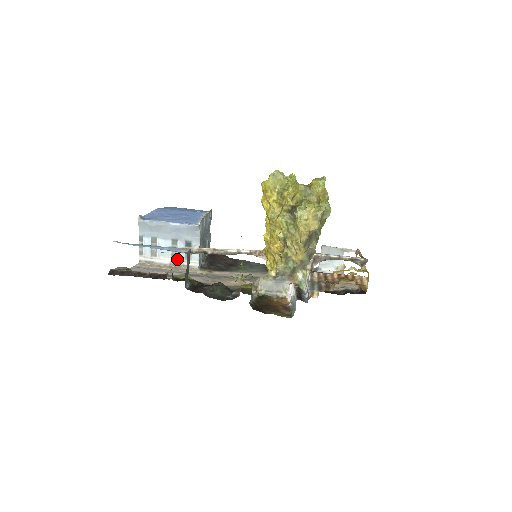
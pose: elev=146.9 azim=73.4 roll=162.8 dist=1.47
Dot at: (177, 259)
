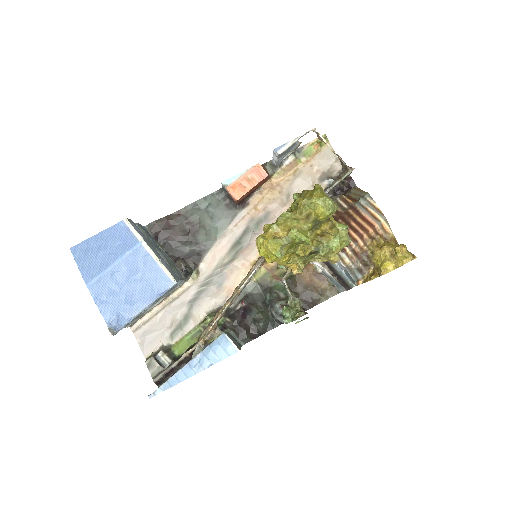
Dot at: occluded
